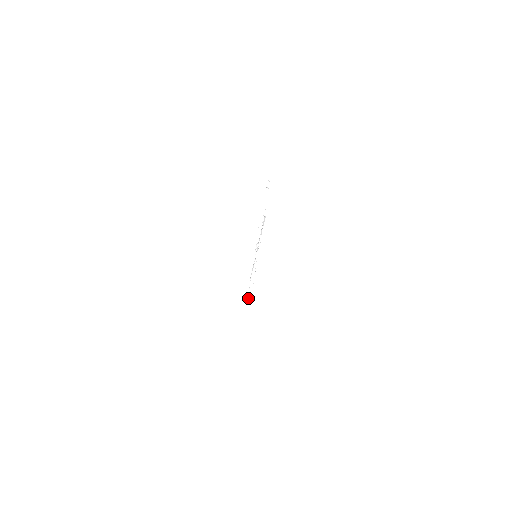
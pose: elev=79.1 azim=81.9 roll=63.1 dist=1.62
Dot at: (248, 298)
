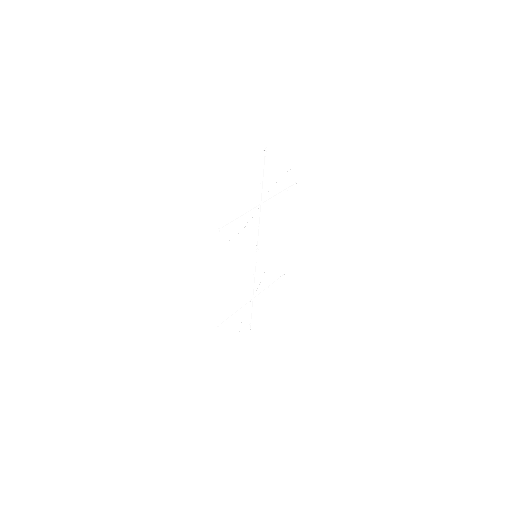
Dot at: (233, 313)
